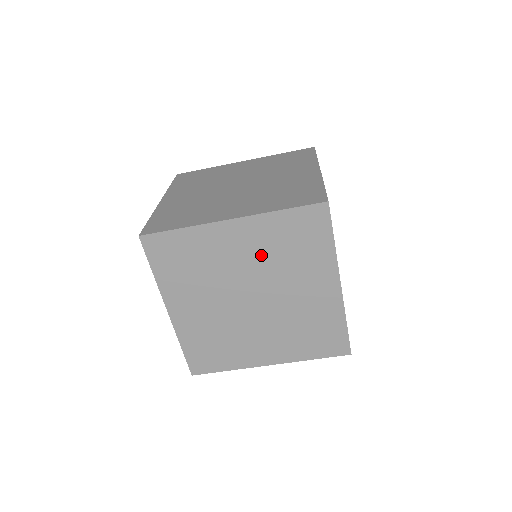
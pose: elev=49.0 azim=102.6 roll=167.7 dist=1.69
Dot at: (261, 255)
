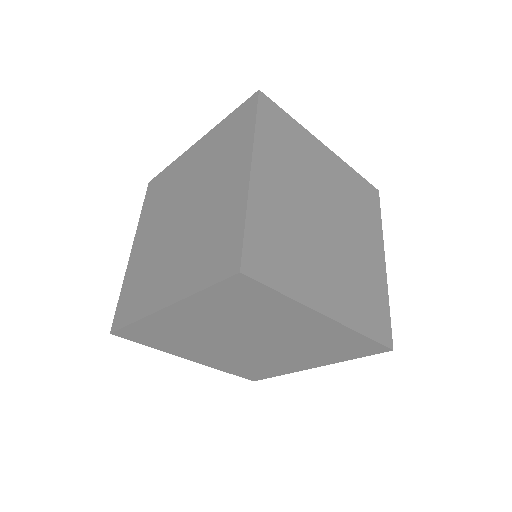
Dot at: (221, 319)
